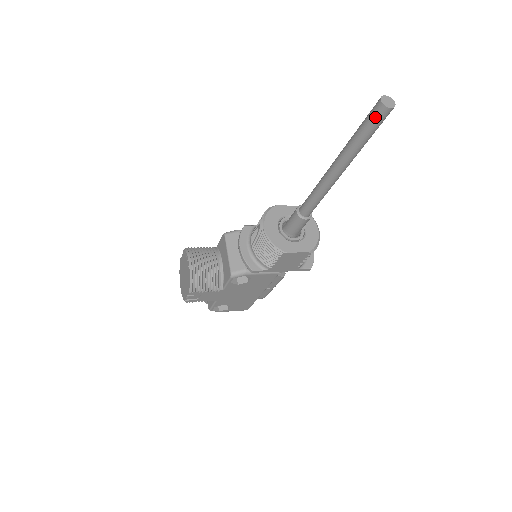
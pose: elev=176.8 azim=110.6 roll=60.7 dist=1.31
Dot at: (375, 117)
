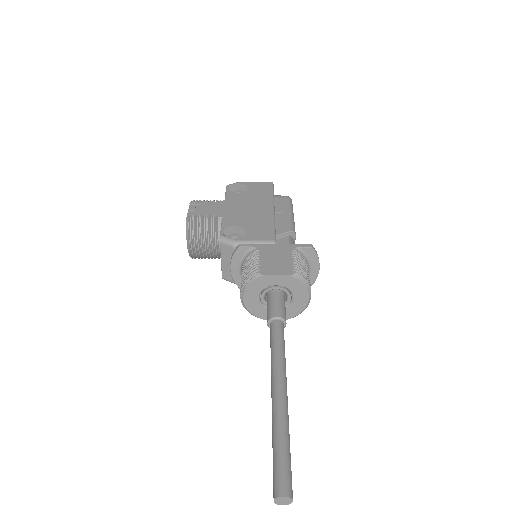
Dot at: (275, 484)
